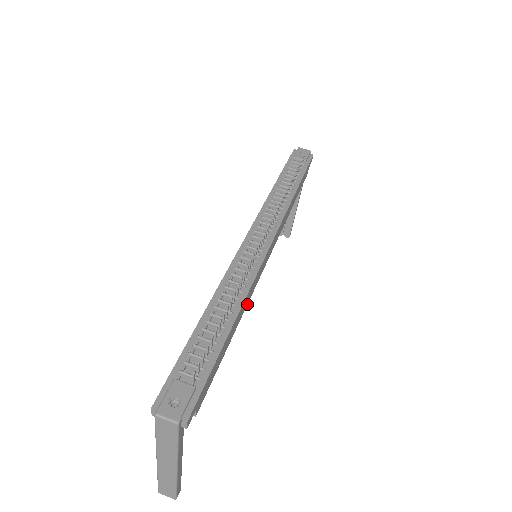
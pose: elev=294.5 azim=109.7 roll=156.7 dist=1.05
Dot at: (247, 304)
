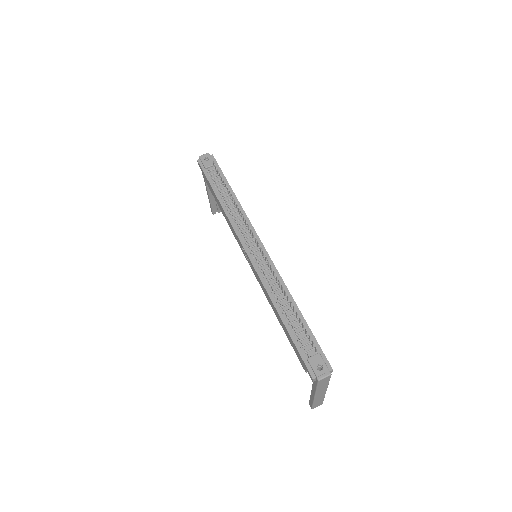
Dot at: occluded
